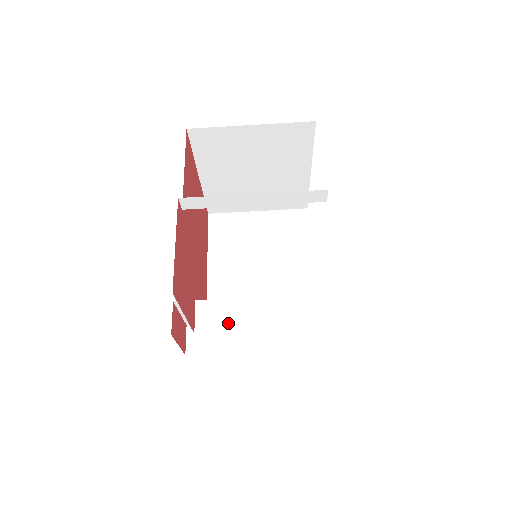
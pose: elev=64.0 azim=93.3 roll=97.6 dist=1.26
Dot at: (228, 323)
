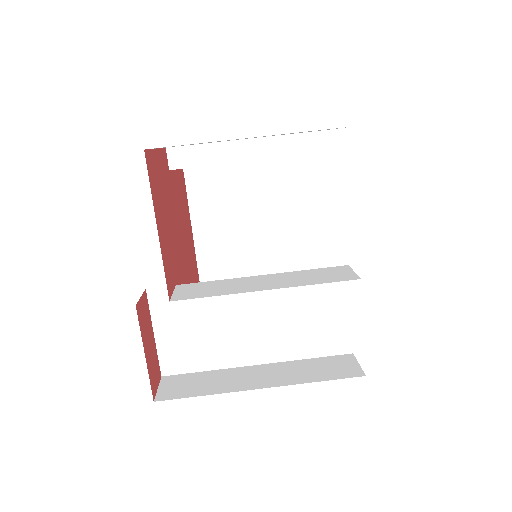
Dot at: (219, 291)
